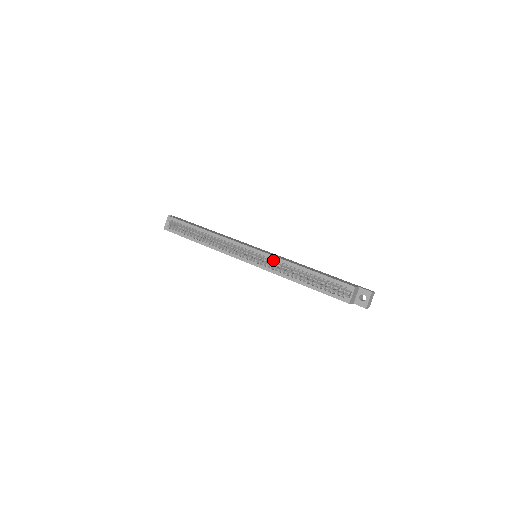
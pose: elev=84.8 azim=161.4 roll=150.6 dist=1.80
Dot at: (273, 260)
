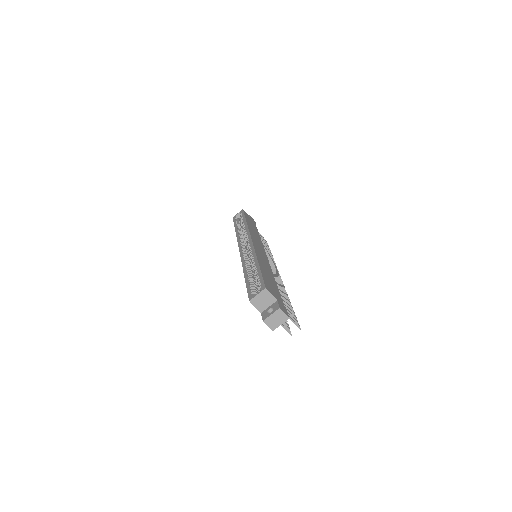
Dot at: (251, 251)
